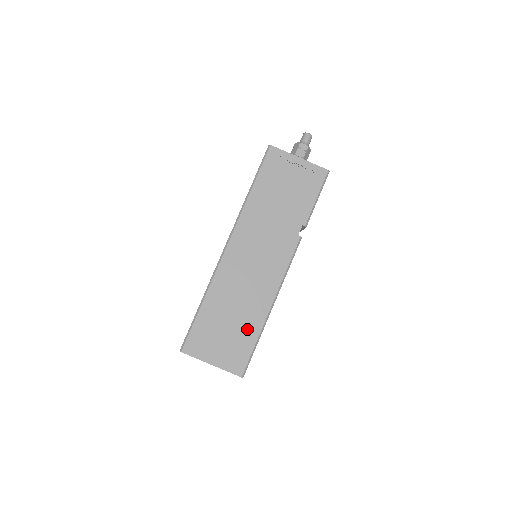
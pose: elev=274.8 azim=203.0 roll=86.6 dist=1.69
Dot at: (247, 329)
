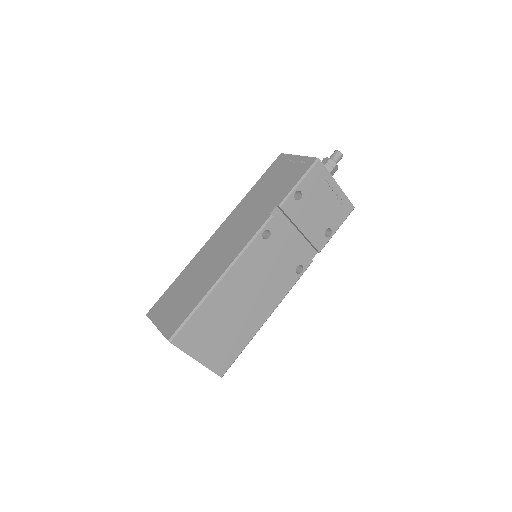
Dot at: (194, 297)
